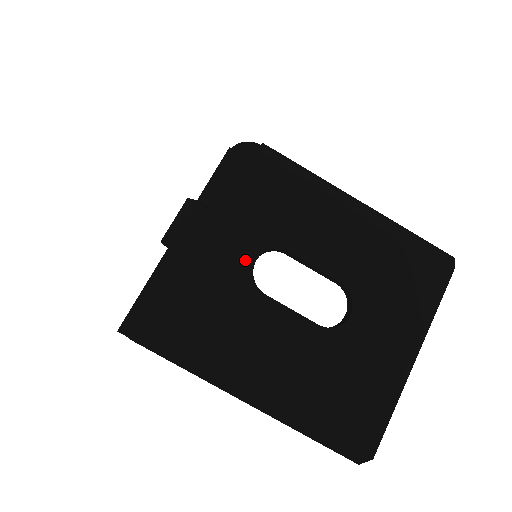
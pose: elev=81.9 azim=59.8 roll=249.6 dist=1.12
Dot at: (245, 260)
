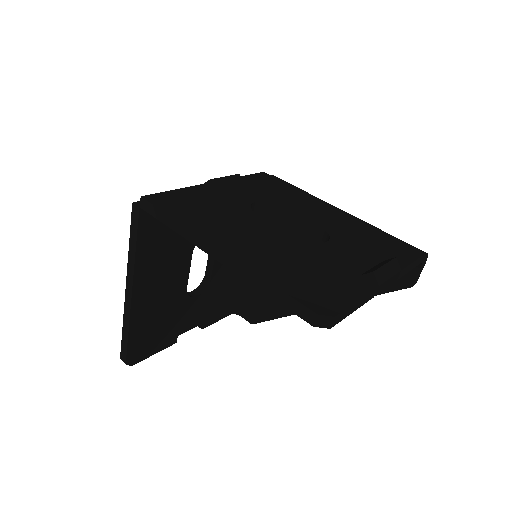
Dot at: (247, 199)
